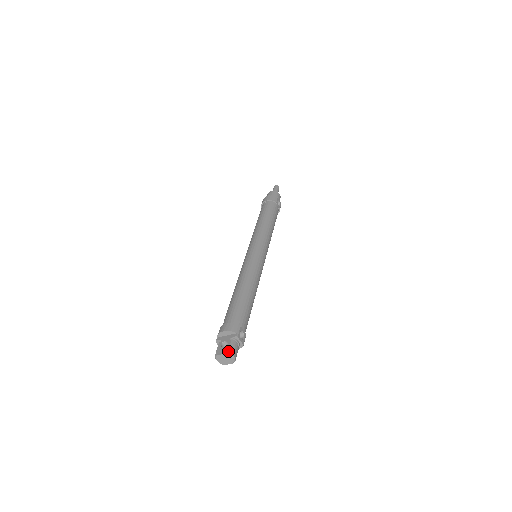
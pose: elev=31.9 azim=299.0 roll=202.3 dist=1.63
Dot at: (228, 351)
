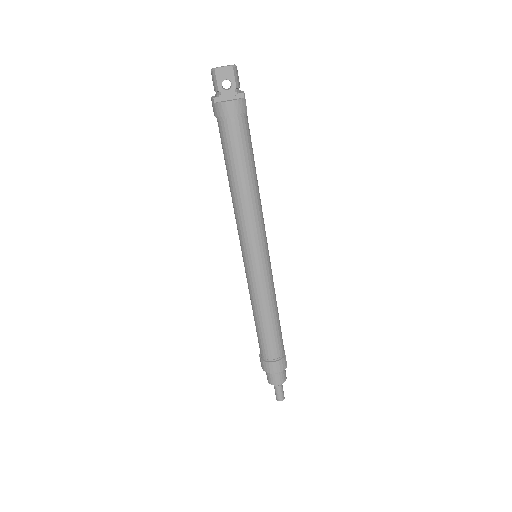
Dot at: occluded
